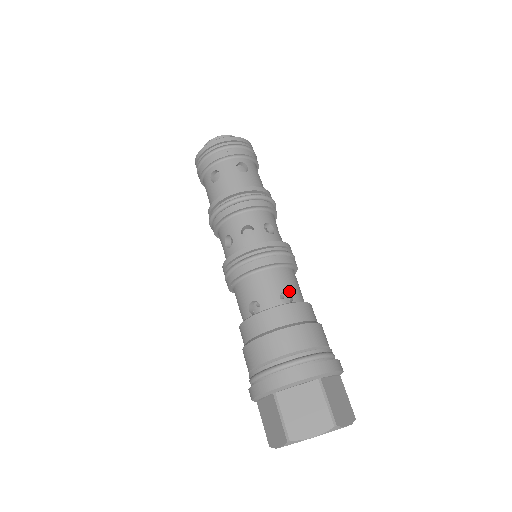
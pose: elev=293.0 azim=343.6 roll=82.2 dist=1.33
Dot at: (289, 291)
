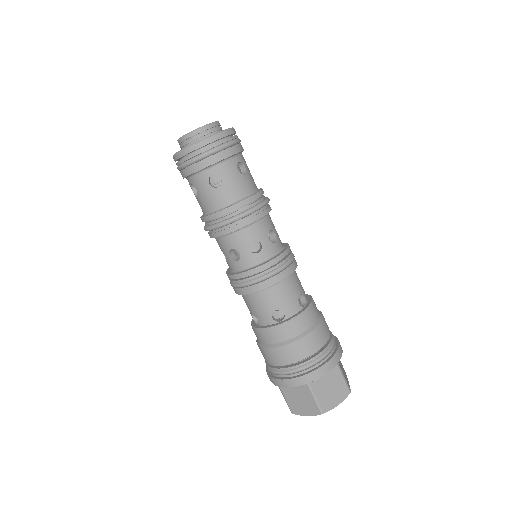
Dot at: (280, 309)
